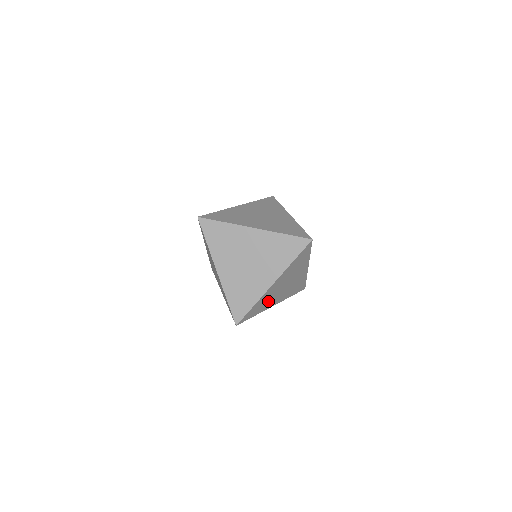
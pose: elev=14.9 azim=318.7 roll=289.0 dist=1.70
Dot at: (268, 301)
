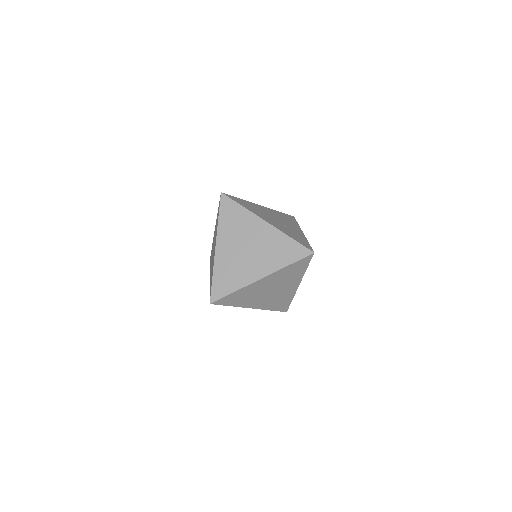
Dot at: occluded
